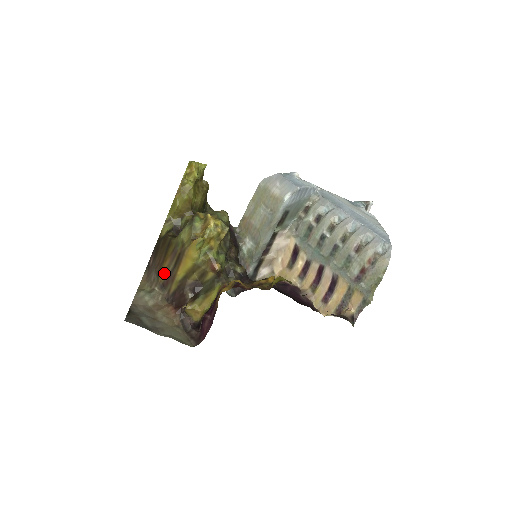
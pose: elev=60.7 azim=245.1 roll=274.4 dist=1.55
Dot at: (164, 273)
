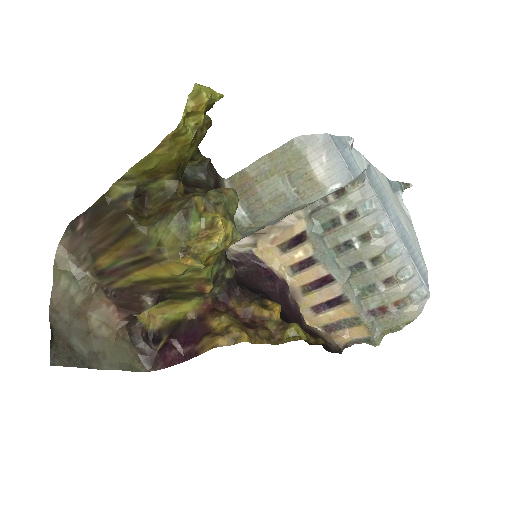
Dot at: (108, 261)
